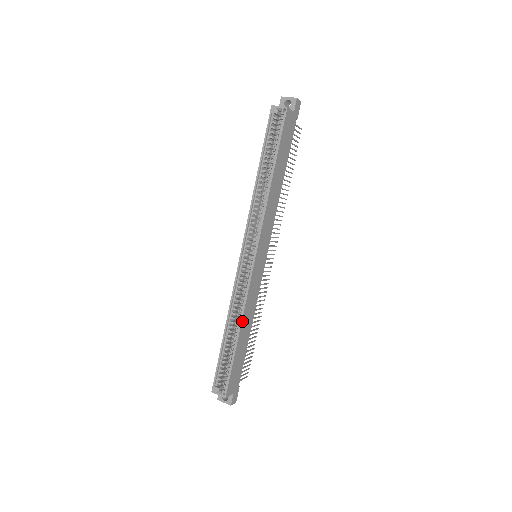
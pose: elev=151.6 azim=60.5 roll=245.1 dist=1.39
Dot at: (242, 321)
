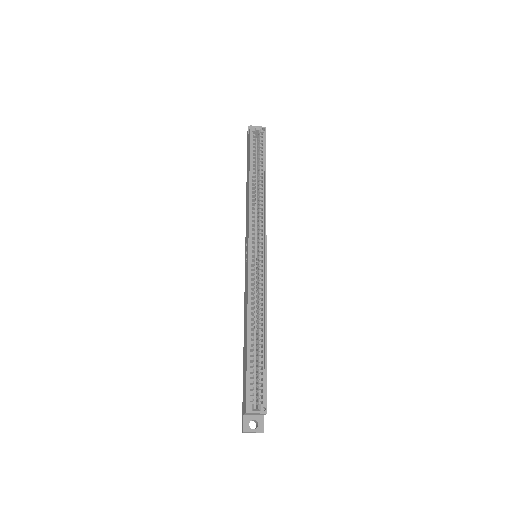
Dot at: (266, 316)
